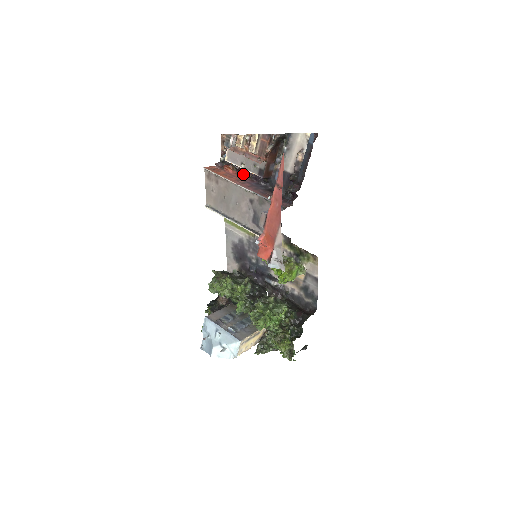
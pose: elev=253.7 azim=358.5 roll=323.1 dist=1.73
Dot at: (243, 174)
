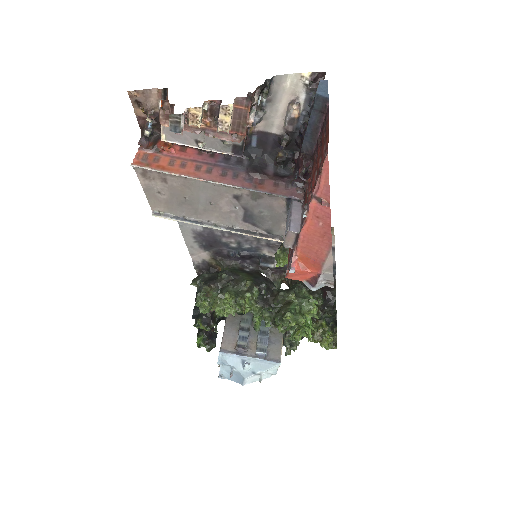
Dot at: (192, 147)
